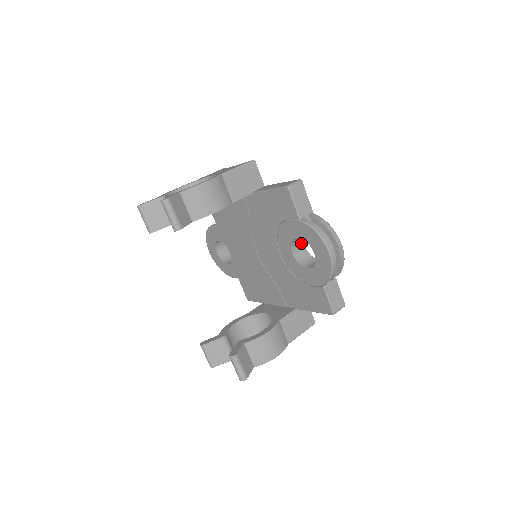
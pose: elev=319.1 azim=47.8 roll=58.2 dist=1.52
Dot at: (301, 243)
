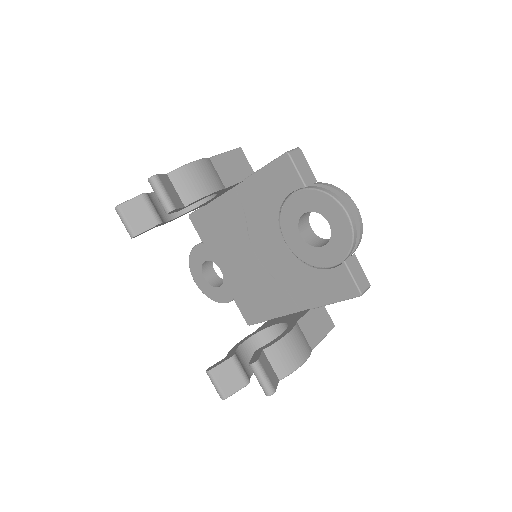
Dot at: (307, 225)
